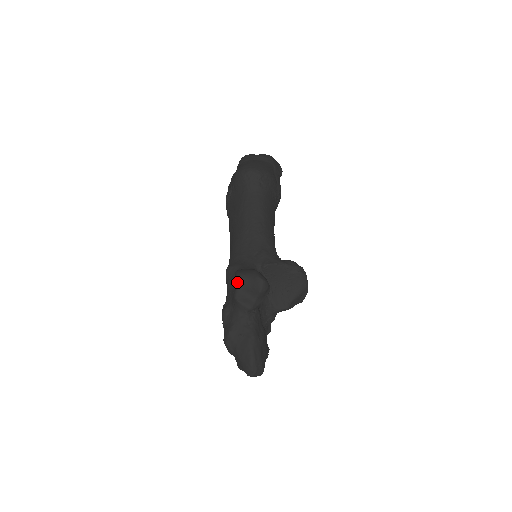
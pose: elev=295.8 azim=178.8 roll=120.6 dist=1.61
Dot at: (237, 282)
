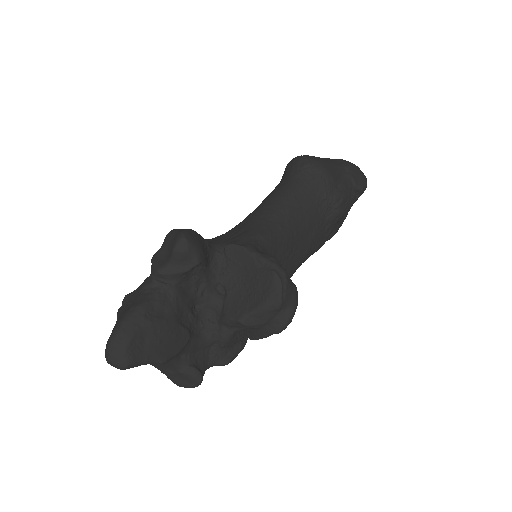
Dot at: (165, 237)
